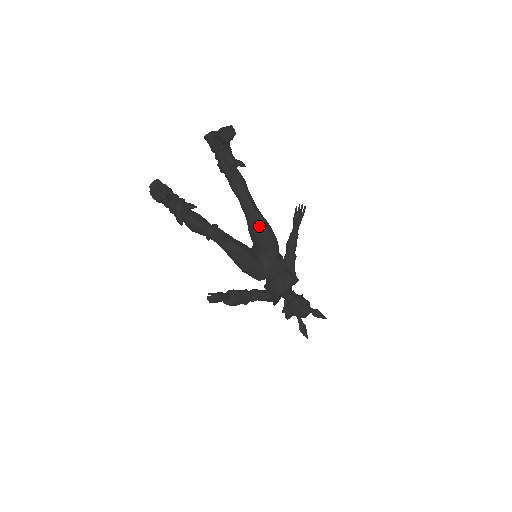
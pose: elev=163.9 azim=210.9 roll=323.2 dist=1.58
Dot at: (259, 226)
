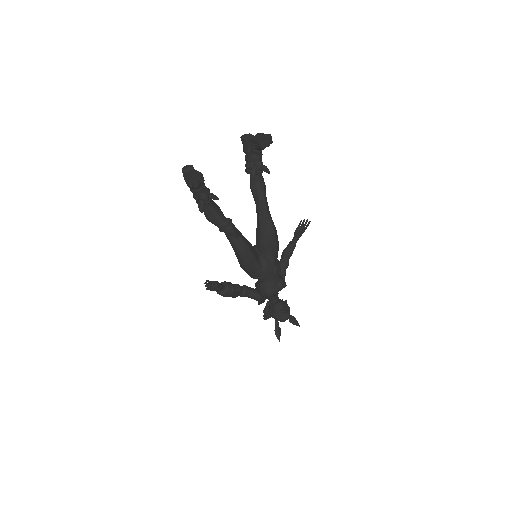
Dot at: (268, 230)
